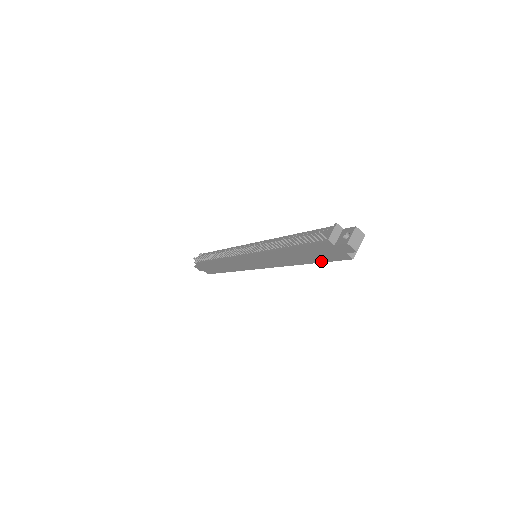
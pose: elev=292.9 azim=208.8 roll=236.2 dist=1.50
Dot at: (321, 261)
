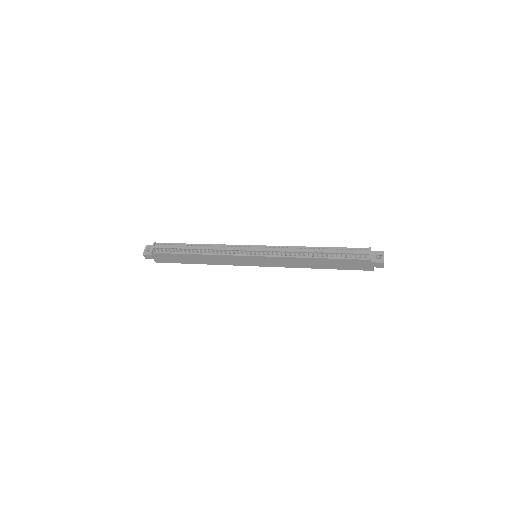
Dot at: (340, 269)
